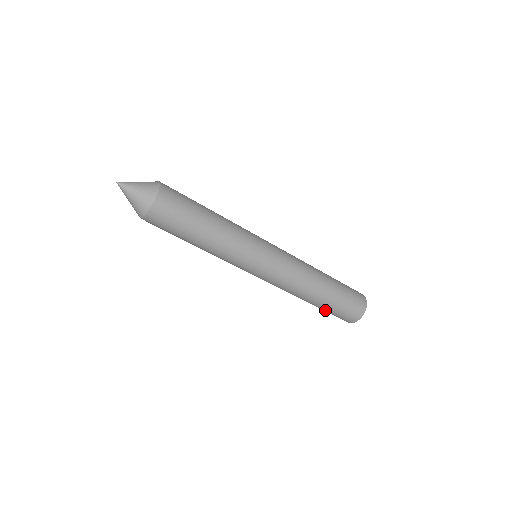
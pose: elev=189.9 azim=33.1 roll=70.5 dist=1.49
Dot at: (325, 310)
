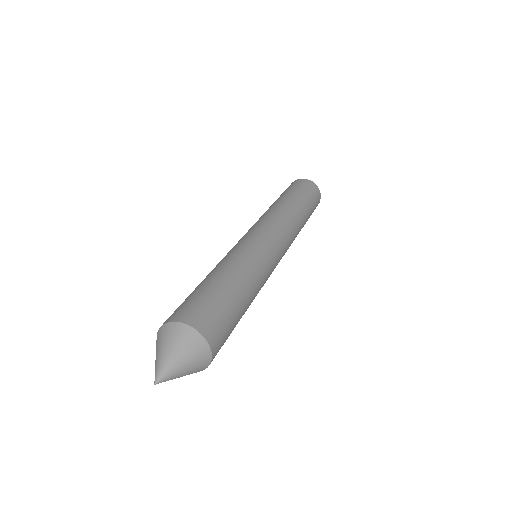
Dot at: occluded
